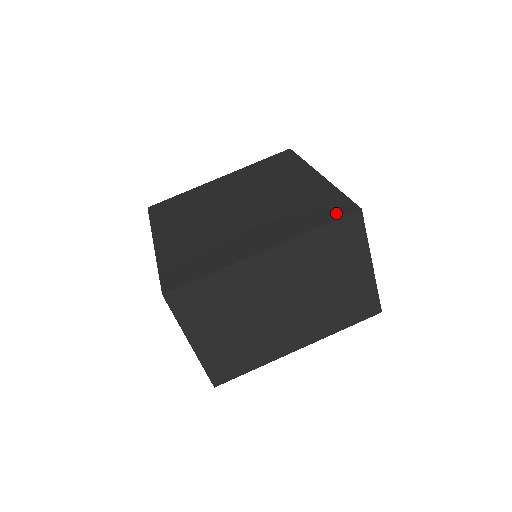
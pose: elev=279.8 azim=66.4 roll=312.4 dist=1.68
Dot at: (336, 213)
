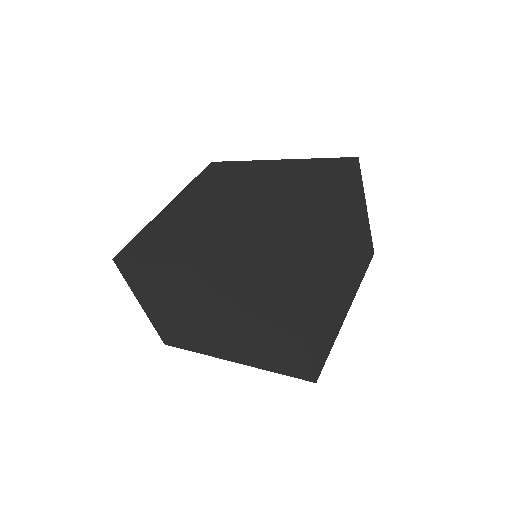
Dot at: (343, 167)
